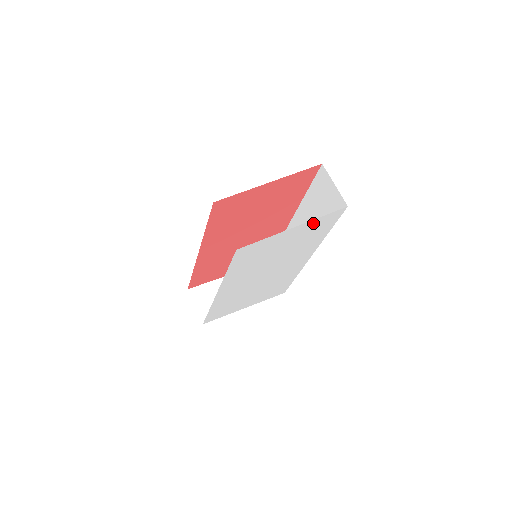
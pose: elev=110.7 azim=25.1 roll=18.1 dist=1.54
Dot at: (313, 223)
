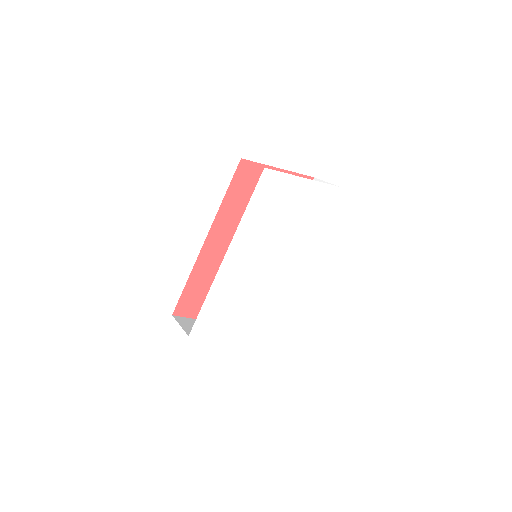
Dot at: (316, 189)
